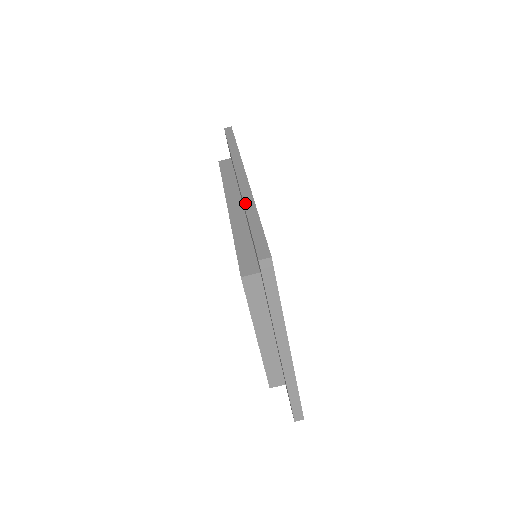
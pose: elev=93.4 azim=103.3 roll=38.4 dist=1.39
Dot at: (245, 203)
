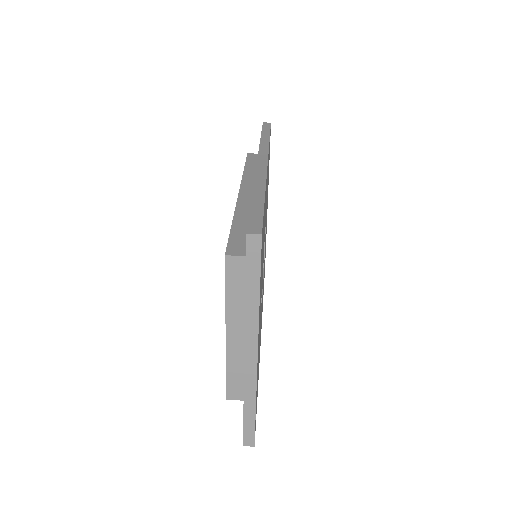
Dot at: (255, 183)
